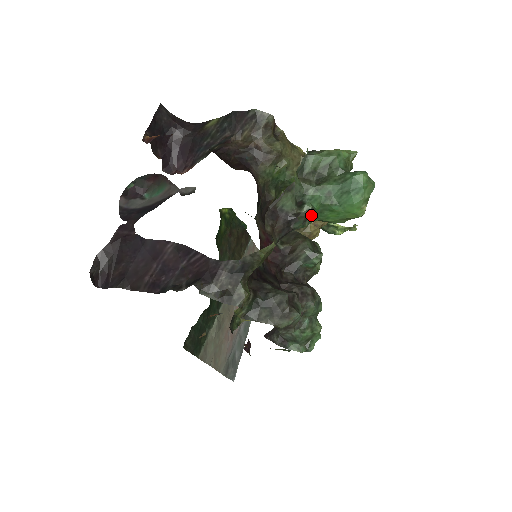
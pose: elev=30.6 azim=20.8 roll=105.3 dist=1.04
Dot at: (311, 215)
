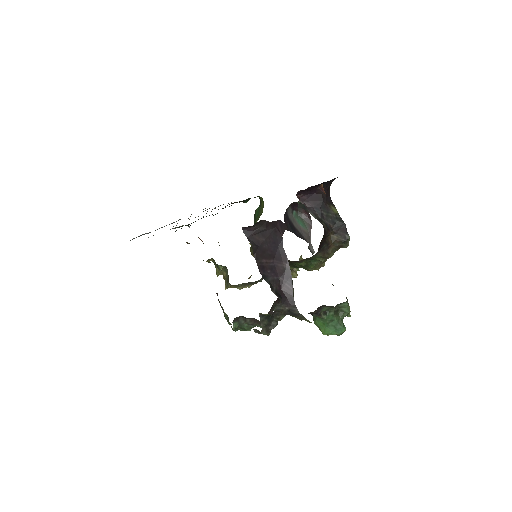
Dot at: (320, 317)
